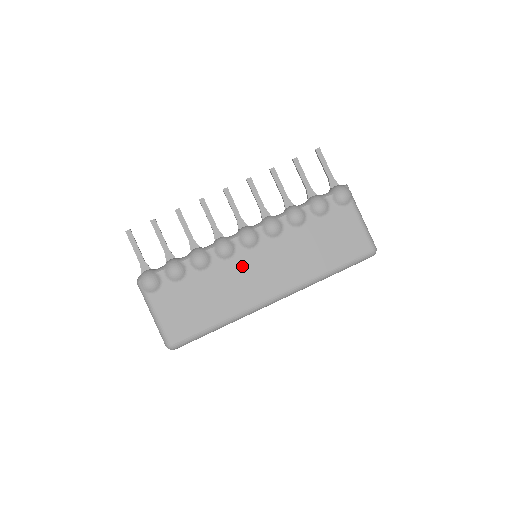
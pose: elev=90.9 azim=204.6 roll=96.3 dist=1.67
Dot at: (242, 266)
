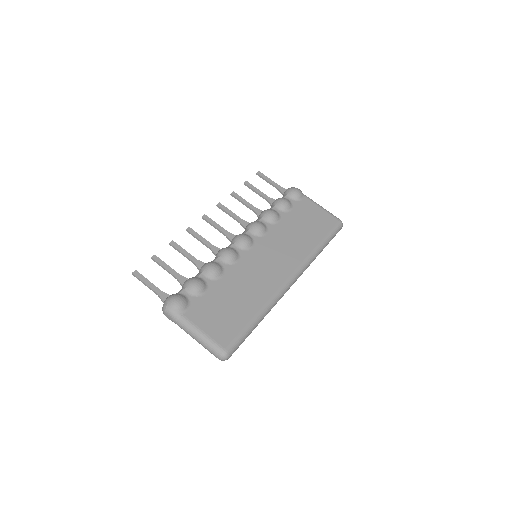
Dot at: (250, 263)
